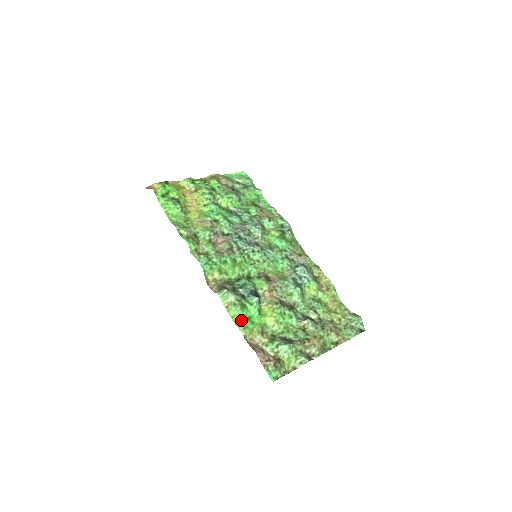
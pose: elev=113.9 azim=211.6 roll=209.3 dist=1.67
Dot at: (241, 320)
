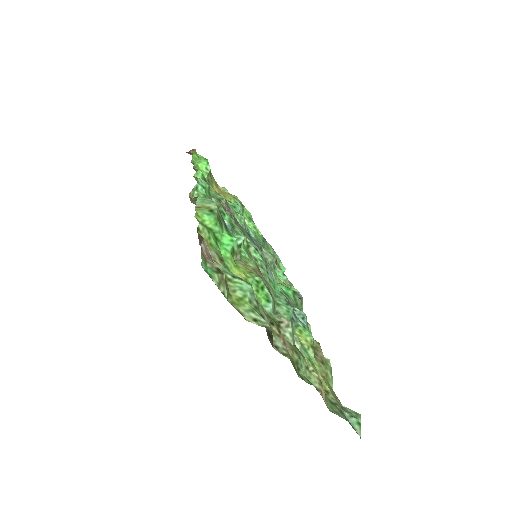
Dot at: (206, 225)
